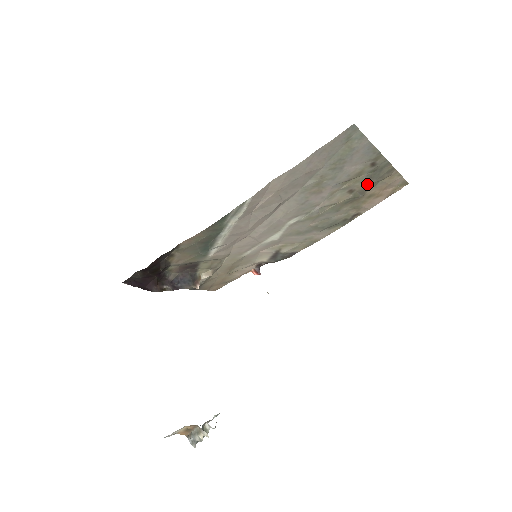
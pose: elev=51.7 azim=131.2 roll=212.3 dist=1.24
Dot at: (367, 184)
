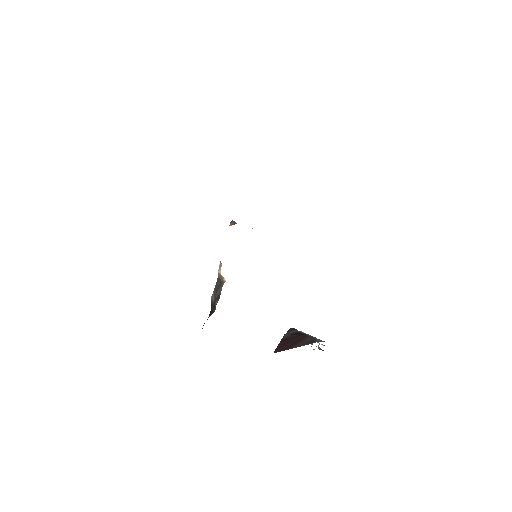
Dot at: occluded
